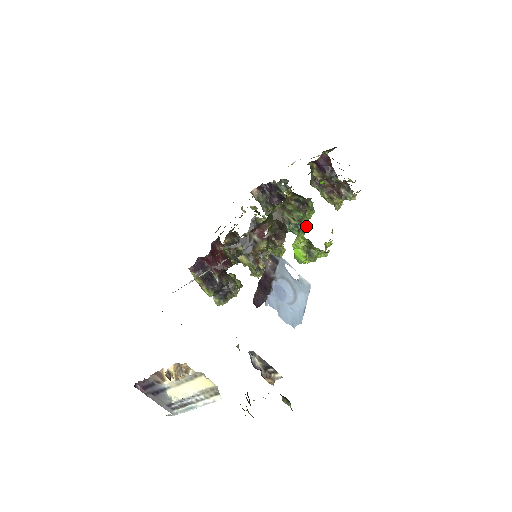
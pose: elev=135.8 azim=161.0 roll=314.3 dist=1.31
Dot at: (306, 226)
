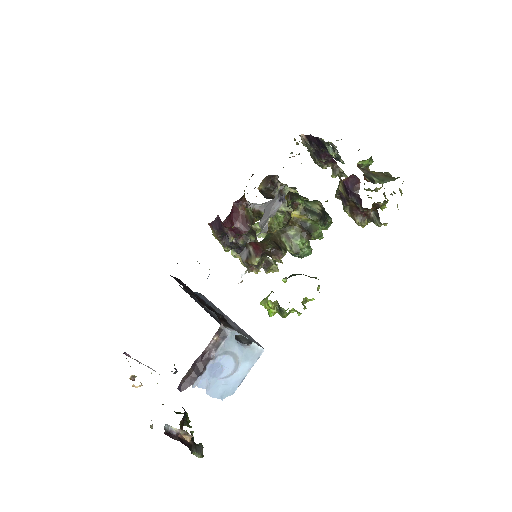
Dot at: (307, 252)
